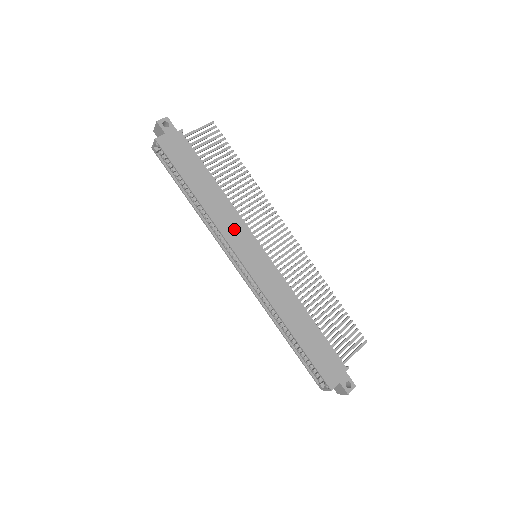
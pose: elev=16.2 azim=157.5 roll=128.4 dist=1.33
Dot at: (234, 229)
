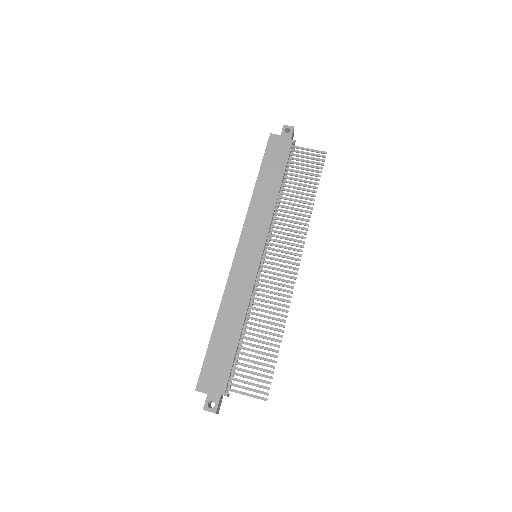
Dot at: (257, 223)
